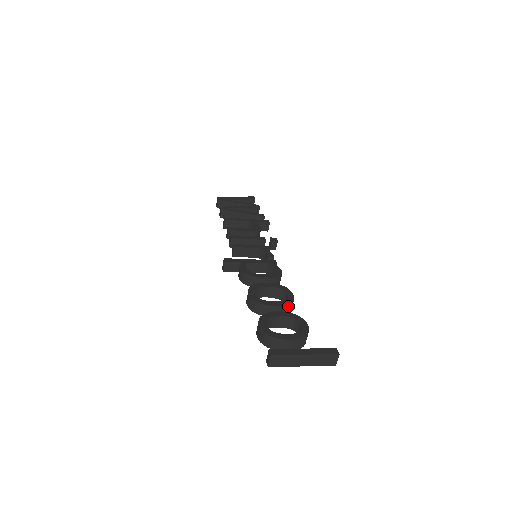
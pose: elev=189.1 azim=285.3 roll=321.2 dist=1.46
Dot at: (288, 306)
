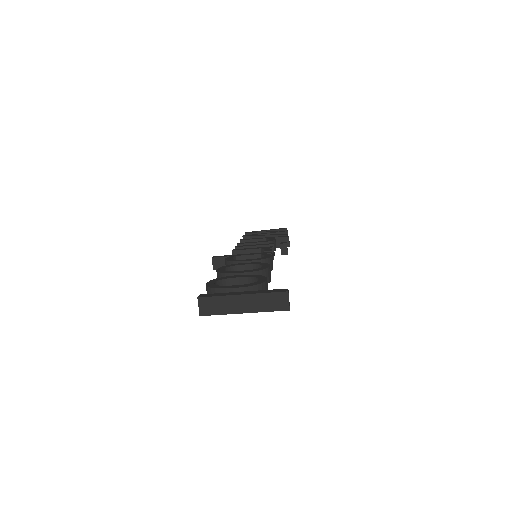
Dot at: (258, 274)
